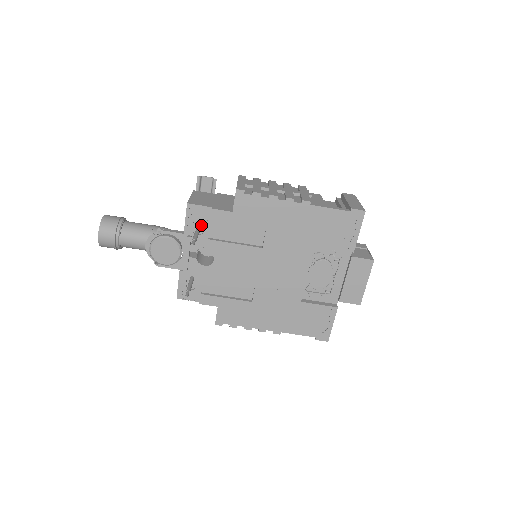
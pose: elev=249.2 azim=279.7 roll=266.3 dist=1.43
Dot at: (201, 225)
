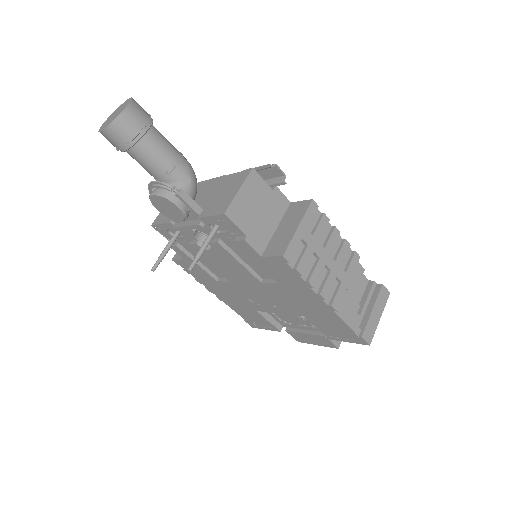
Dot at: (223, 227)
